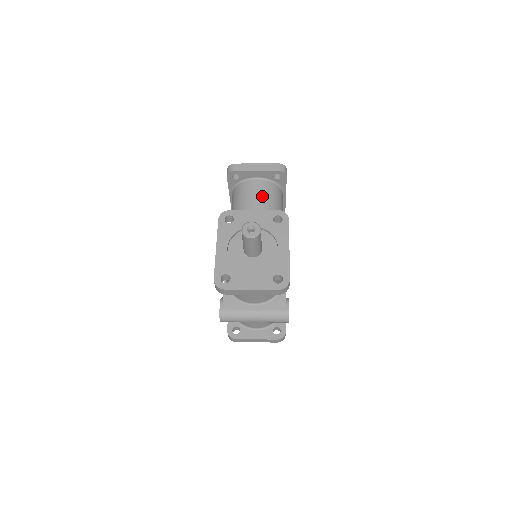
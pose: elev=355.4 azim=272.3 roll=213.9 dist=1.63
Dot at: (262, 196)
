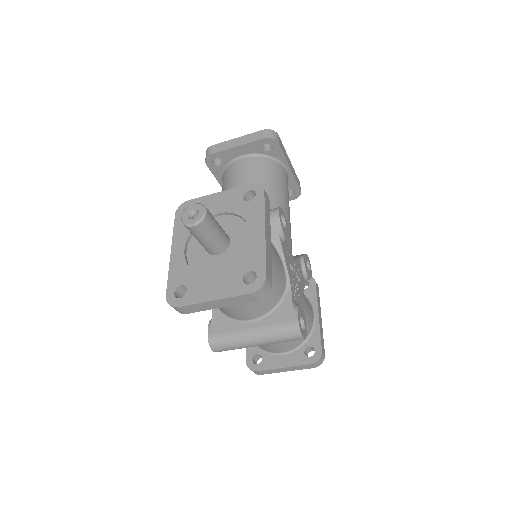
Dot at: (250, 176)
